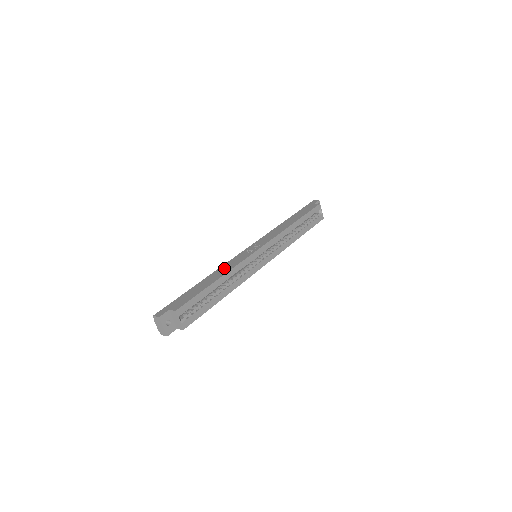
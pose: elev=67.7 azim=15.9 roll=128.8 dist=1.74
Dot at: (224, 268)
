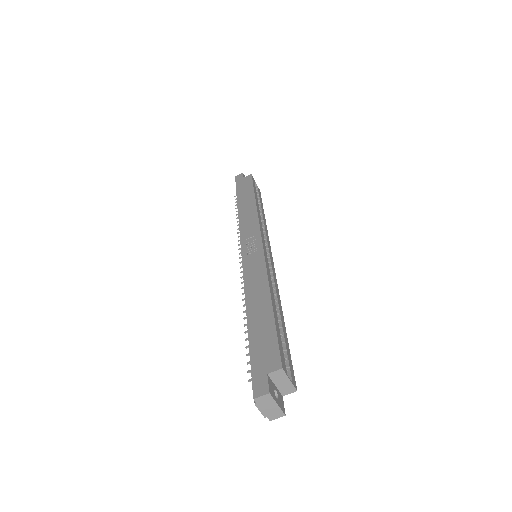
Dot at: (254, 284)
